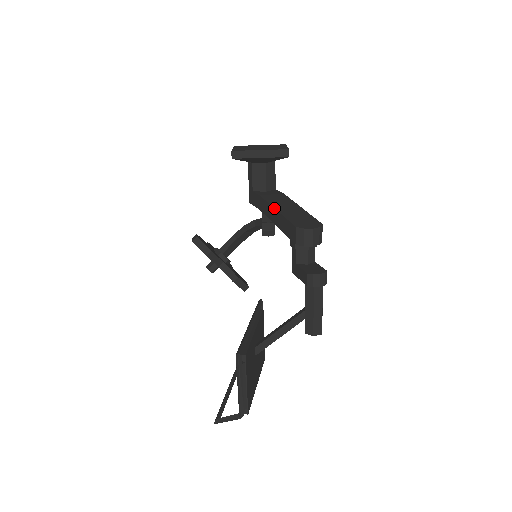
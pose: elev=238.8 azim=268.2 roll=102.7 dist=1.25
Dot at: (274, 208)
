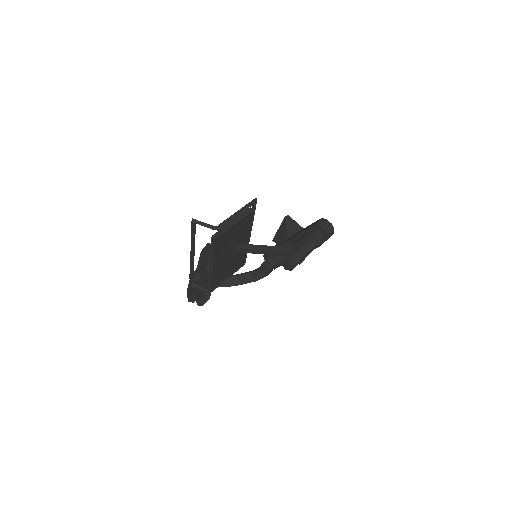
Dot at: occluded
